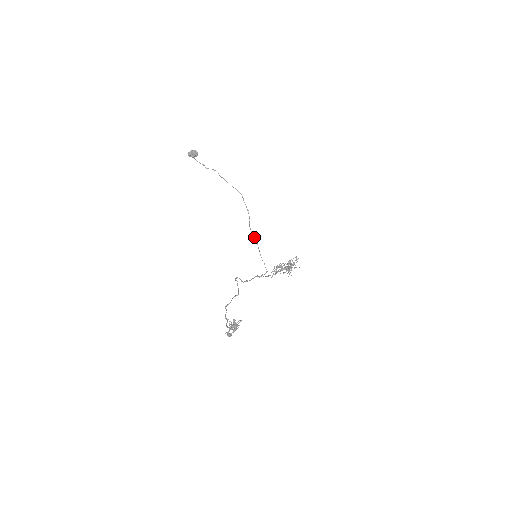
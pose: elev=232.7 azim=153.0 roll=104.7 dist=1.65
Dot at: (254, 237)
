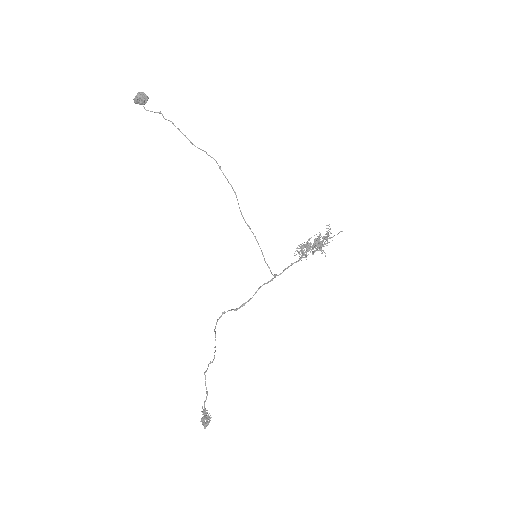
Dot at: (248, 226)
